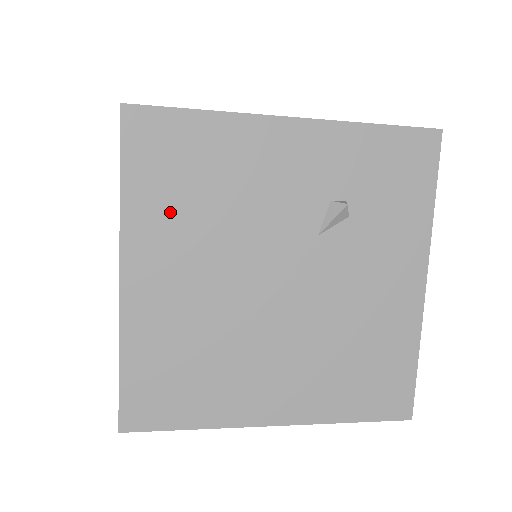
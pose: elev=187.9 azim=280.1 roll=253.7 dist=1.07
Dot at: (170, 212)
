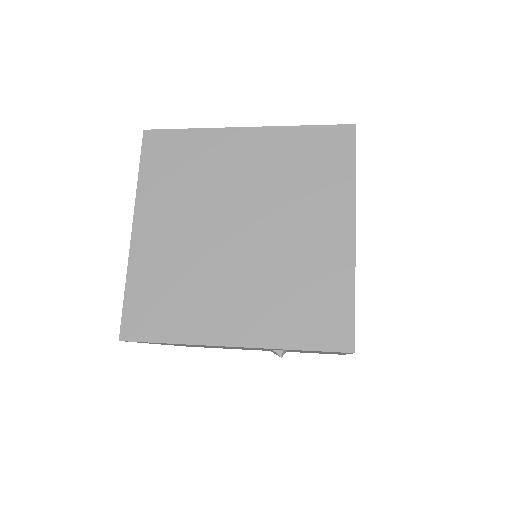
Dot at: occluded
